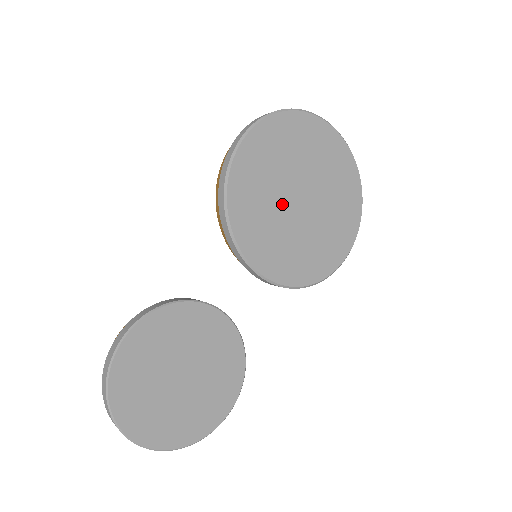
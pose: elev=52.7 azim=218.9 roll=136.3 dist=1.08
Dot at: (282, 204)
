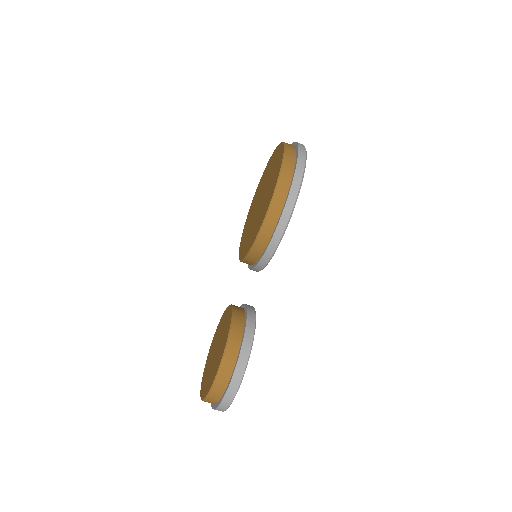
Dot at: occluded
